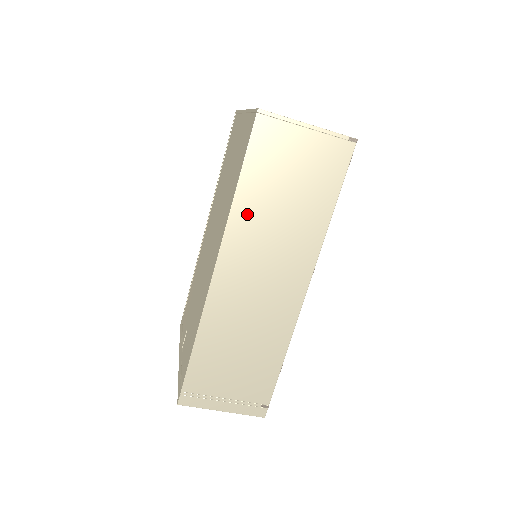
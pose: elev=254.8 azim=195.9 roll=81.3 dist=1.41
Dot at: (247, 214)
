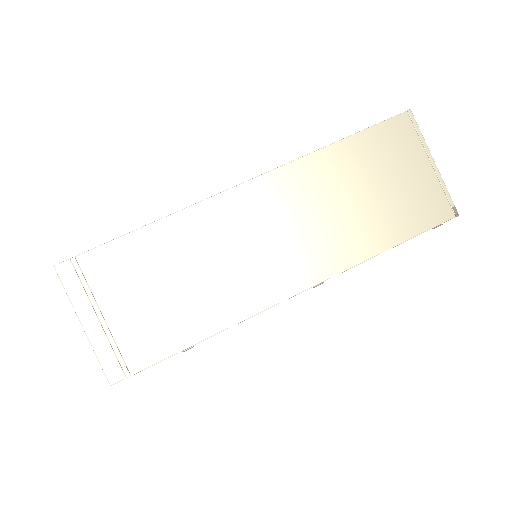
Dot at: (321, 171)
